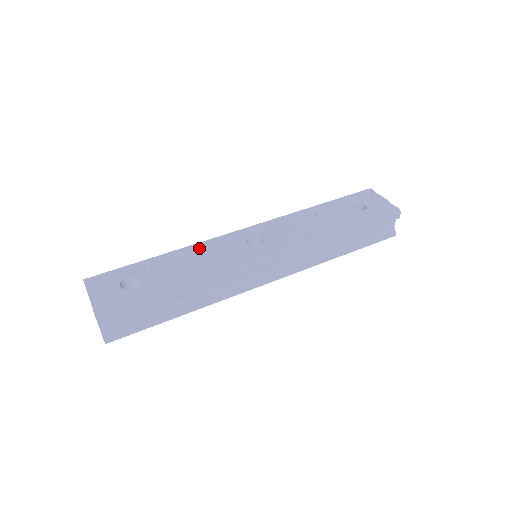
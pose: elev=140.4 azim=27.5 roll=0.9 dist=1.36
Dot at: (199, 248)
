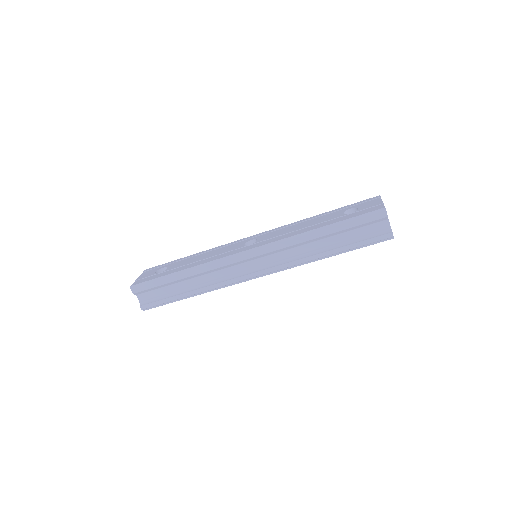
Dot at: (215, 250)
